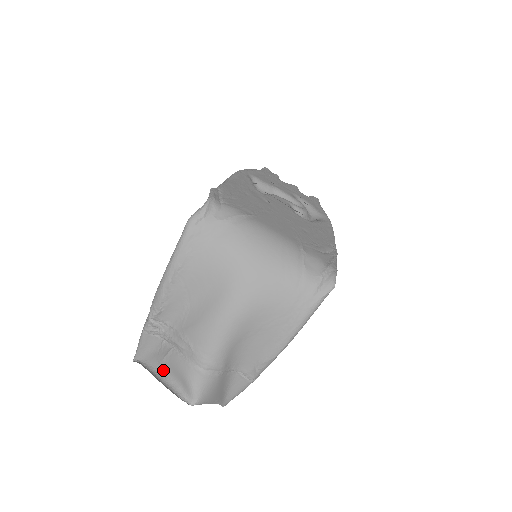
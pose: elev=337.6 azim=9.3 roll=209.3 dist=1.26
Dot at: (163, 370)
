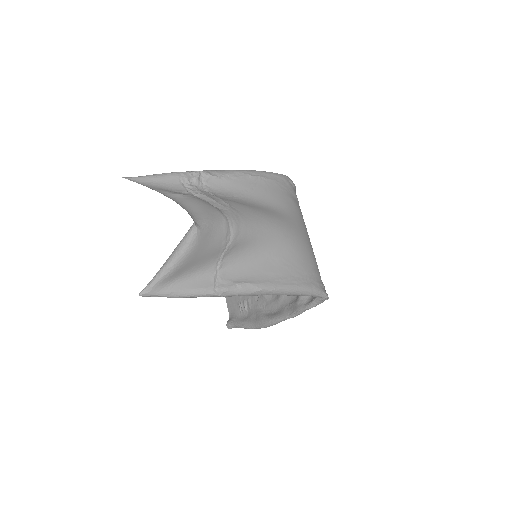
Dot at: (171, 198)
